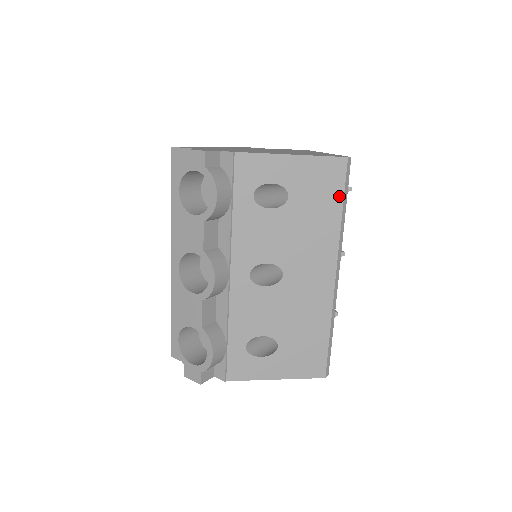
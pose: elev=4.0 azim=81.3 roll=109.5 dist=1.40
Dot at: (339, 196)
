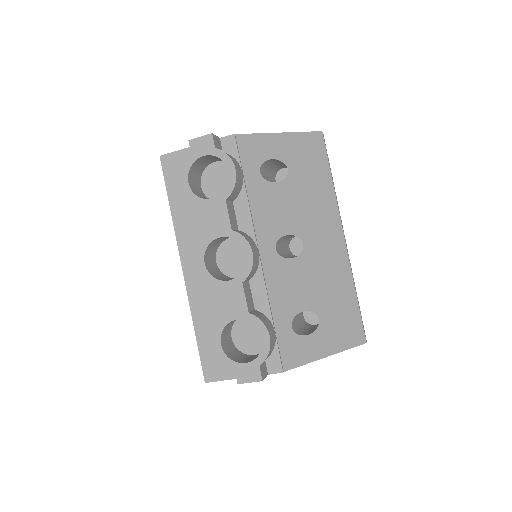
Dot at: (325, 165)
